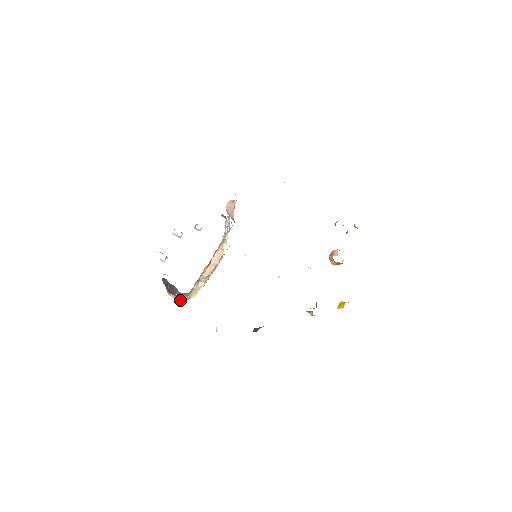
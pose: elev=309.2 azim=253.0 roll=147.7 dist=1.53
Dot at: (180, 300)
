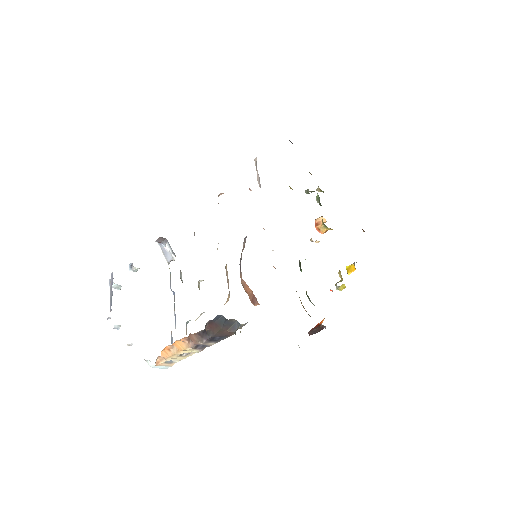
Dot at: occluded
